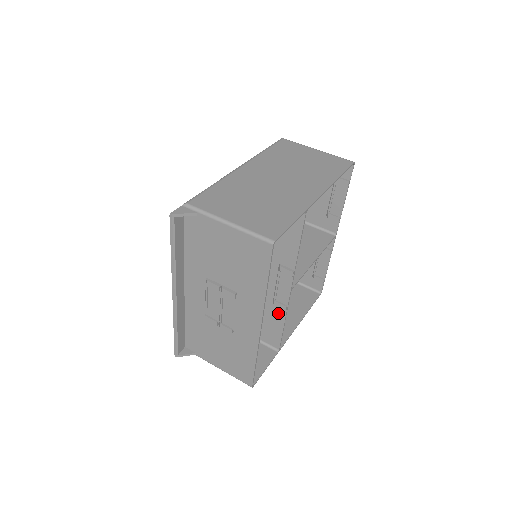
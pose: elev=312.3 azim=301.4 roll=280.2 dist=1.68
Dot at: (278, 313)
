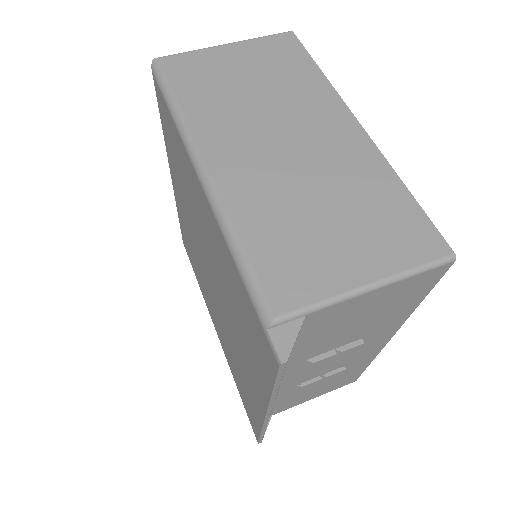
Dot at: occluded
